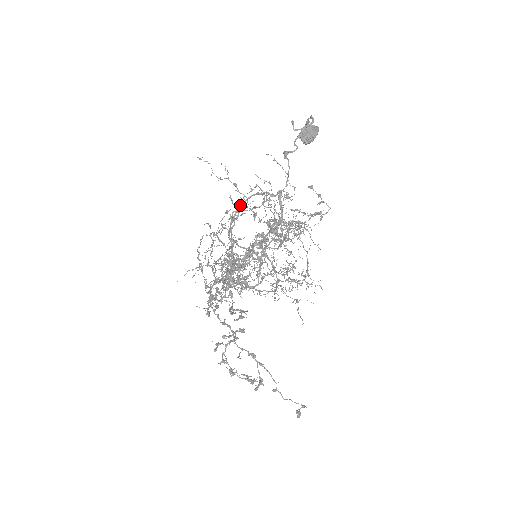
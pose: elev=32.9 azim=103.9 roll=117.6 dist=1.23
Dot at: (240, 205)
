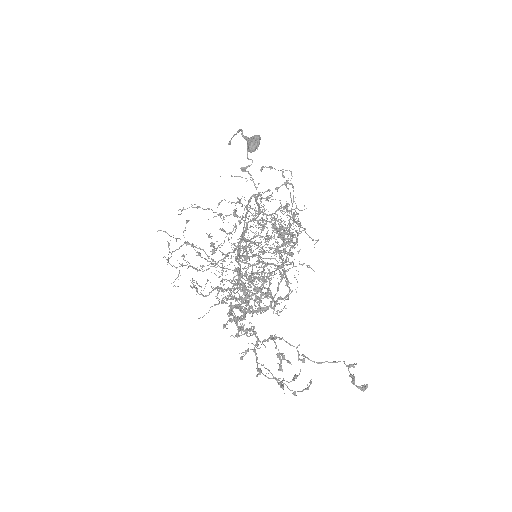
Dot at: occluded
